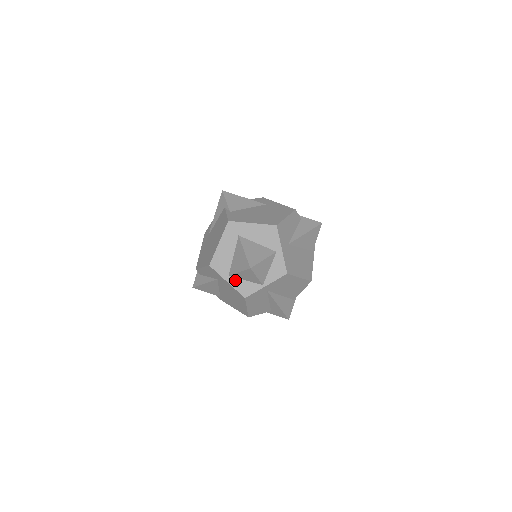
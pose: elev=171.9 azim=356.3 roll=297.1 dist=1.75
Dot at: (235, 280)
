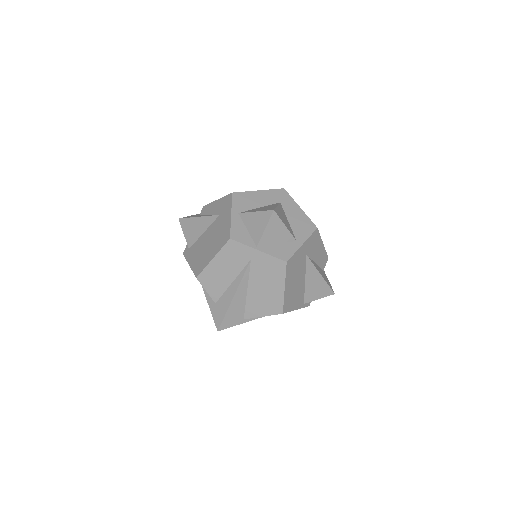
Dot at: (239, 220)
